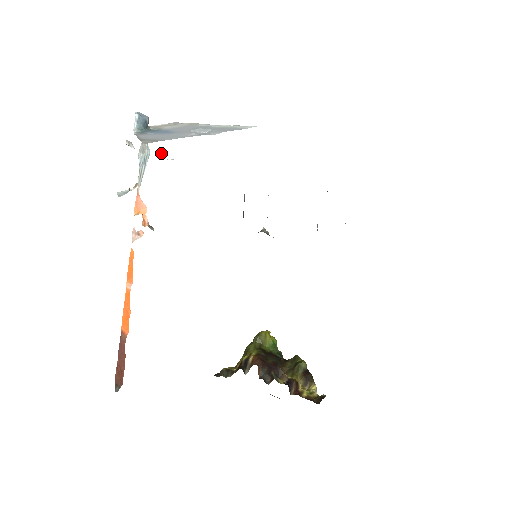
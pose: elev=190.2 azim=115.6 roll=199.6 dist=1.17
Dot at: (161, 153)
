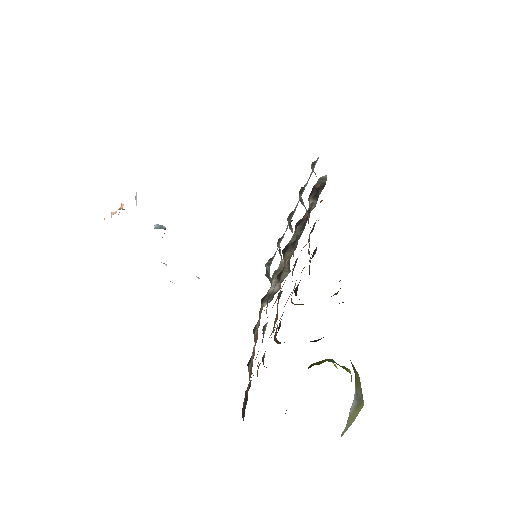
Dot at: occluded
